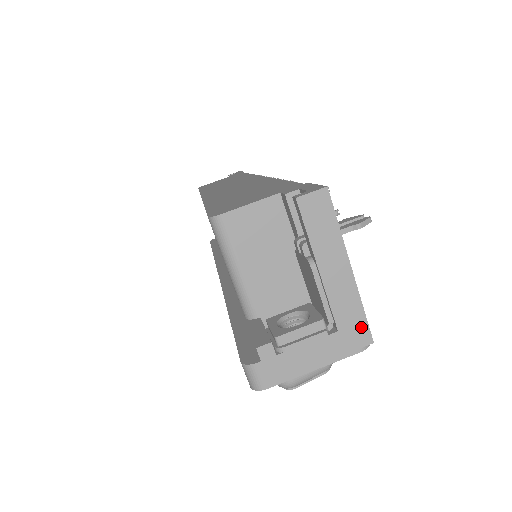
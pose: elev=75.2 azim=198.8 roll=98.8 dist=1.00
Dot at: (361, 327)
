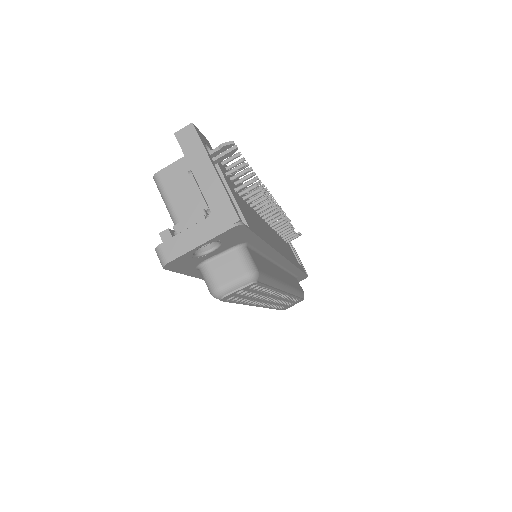
Dot at: (228, 210)
